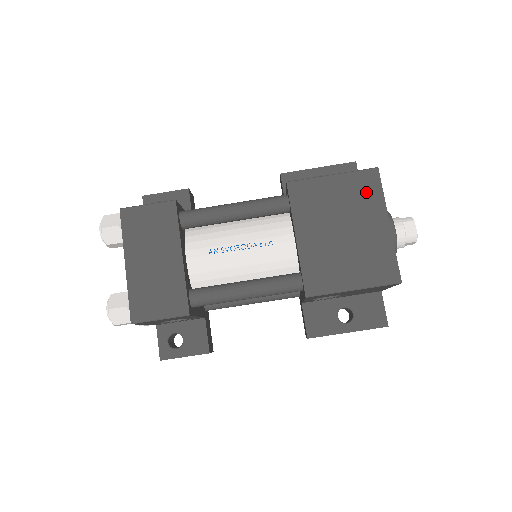
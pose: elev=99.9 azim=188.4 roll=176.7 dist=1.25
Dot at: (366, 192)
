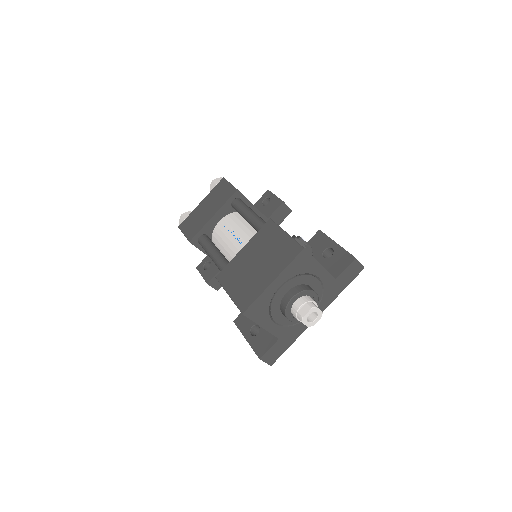
Dot at: (285, 255)
